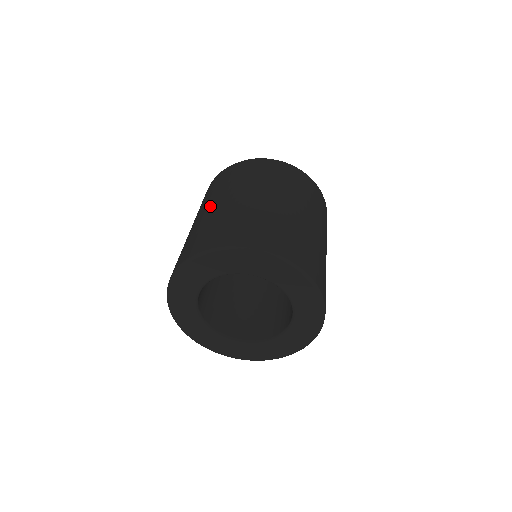
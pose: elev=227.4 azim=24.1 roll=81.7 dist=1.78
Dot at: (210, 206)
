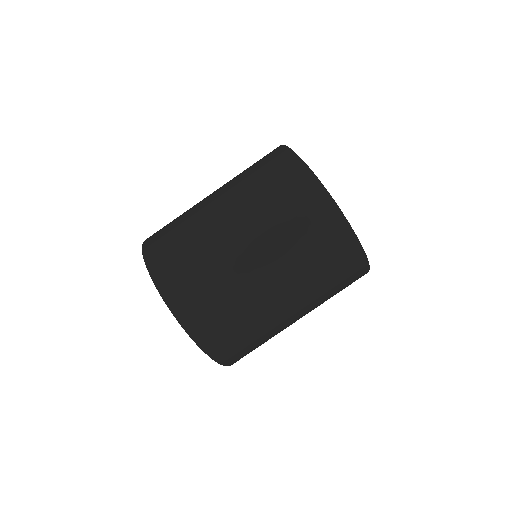
Dot at: occluded
